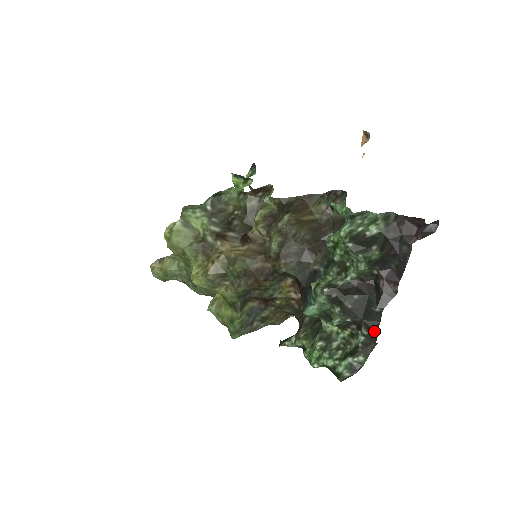
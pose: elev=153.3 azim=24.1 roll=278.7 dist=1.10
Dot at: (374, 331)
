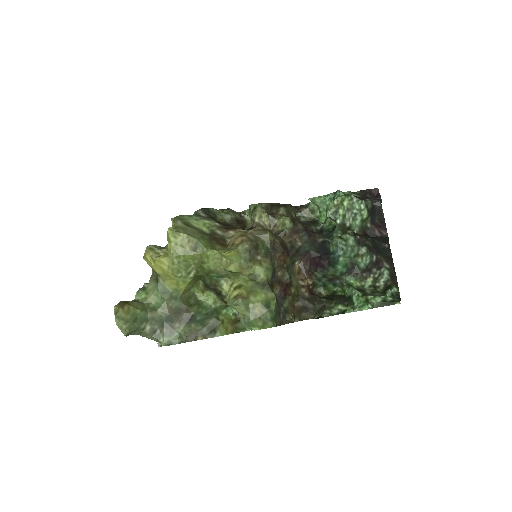
Dot at: (392, 264)
